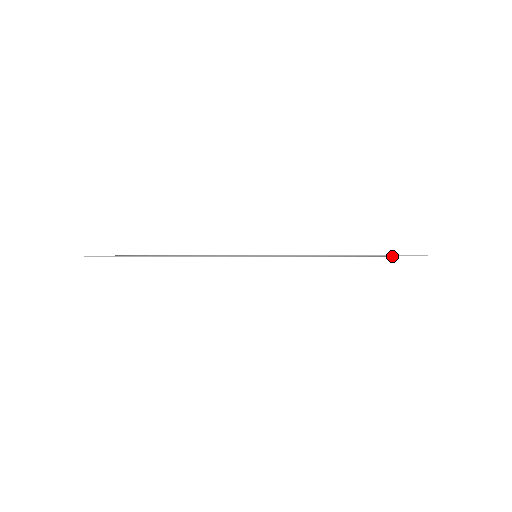
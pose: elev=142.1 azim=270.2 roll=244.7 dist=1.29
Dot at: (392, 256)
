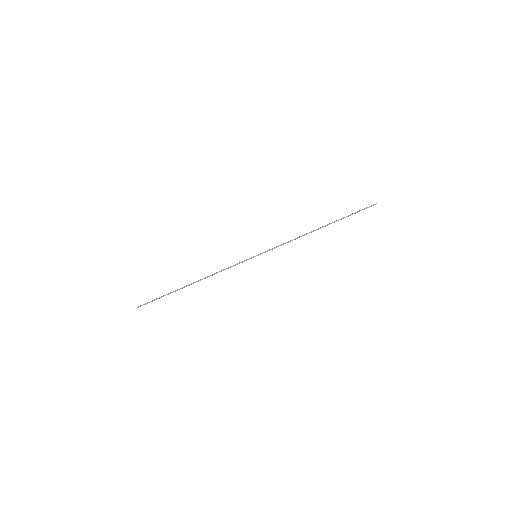
Dot at: occluded
